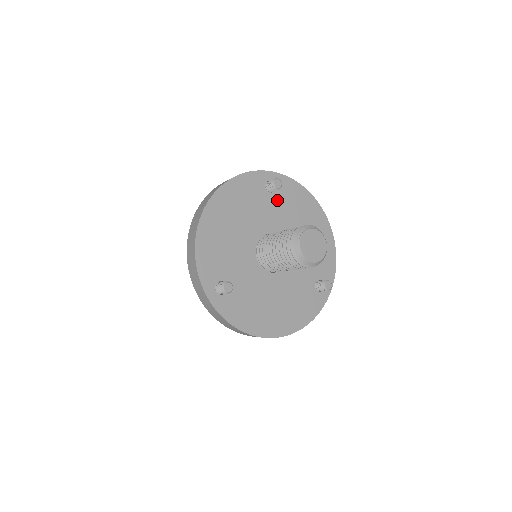
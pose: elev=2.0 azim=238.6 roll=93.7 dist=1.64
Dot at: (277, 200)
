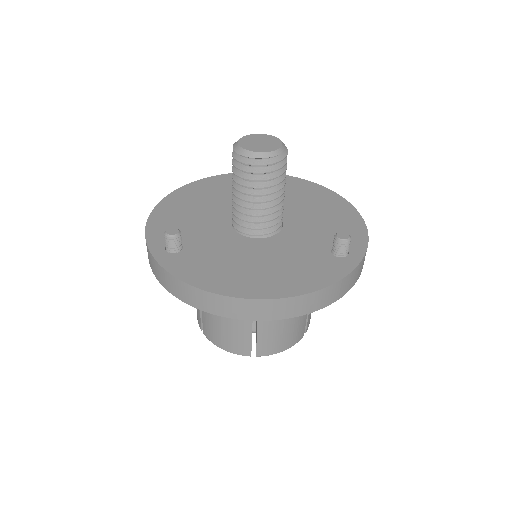
Dot at: occluded
